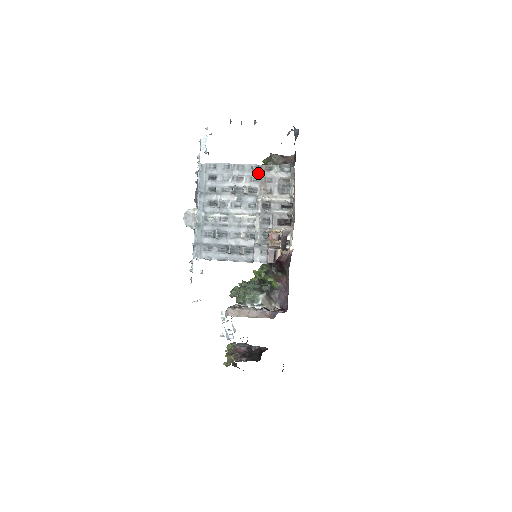
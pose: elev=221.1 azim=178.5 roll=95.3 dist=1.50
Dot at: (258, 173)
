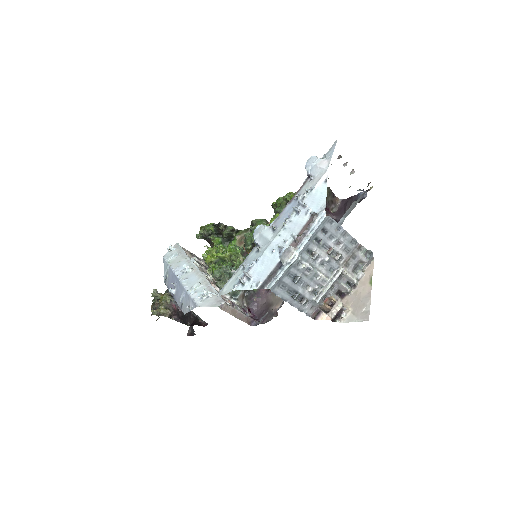
Dot at: (353, 247)
